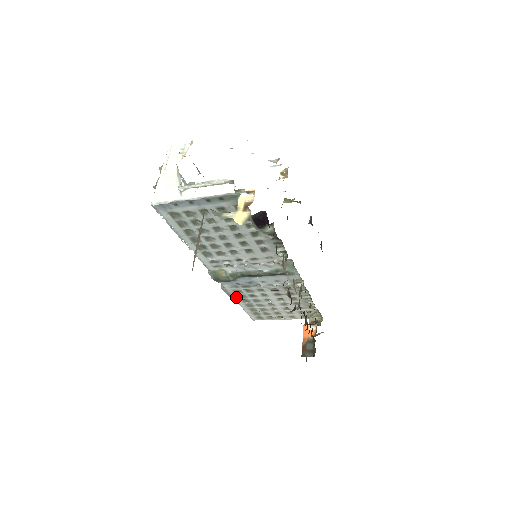
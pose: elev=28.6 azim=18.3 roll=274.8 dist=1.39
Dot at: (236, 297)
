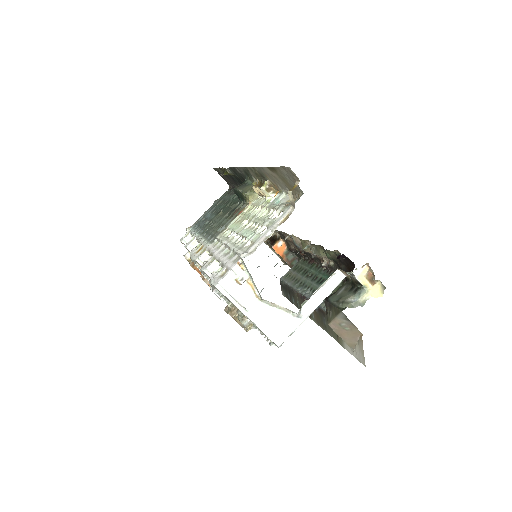
Dot at: occluded
